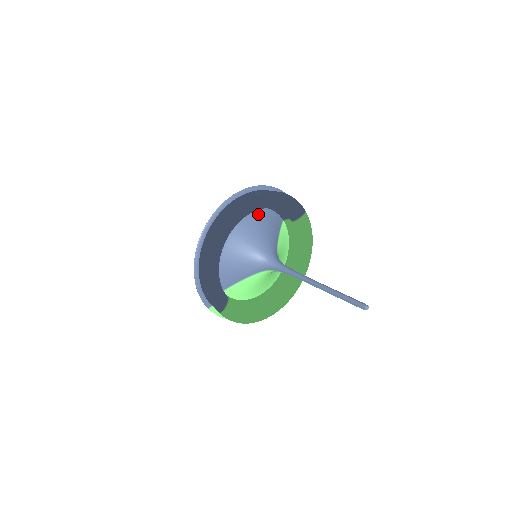
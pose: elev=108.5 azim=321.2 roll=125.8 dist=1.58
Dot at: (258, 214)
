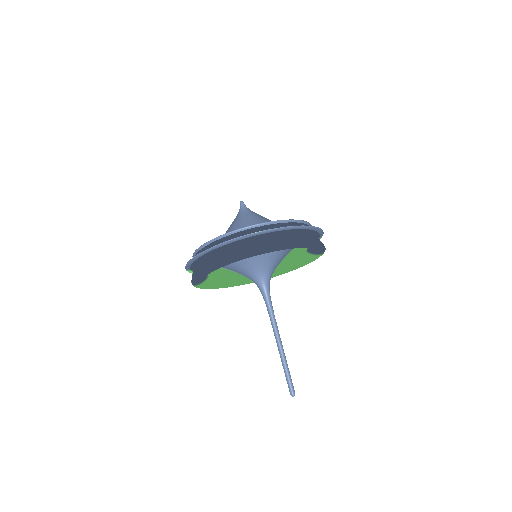
Dot at: occluded
